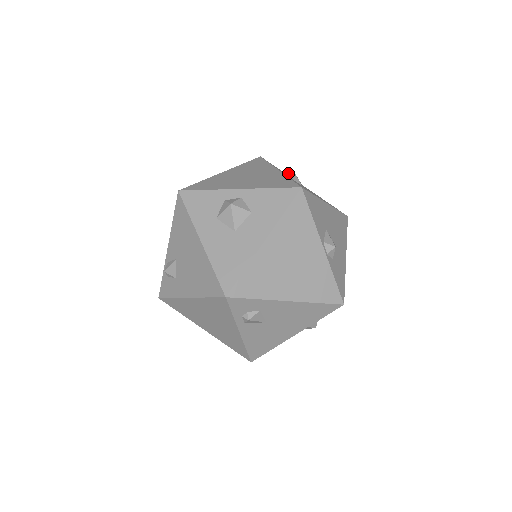
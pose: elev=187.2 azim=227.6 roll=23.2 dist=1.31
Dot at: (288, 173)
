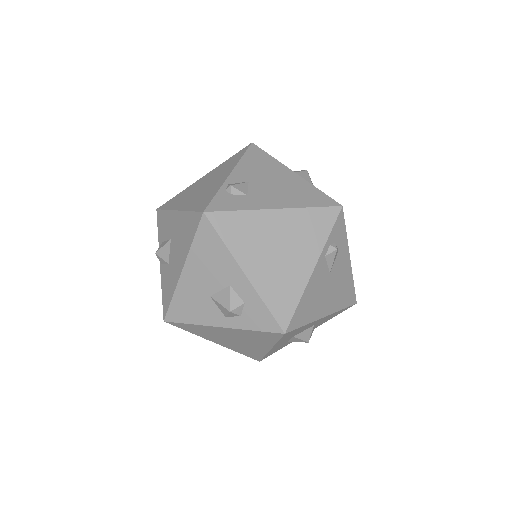
Dot at: occluded
